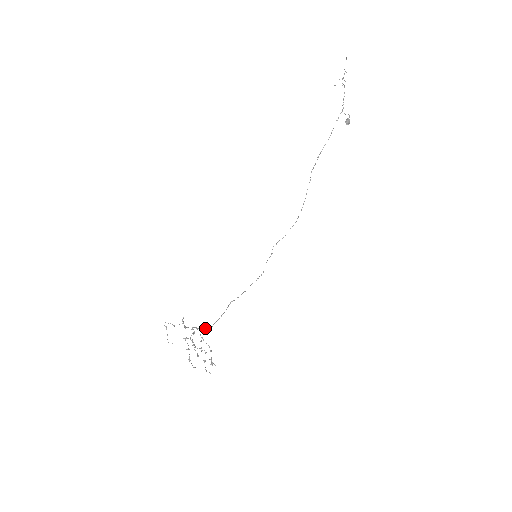
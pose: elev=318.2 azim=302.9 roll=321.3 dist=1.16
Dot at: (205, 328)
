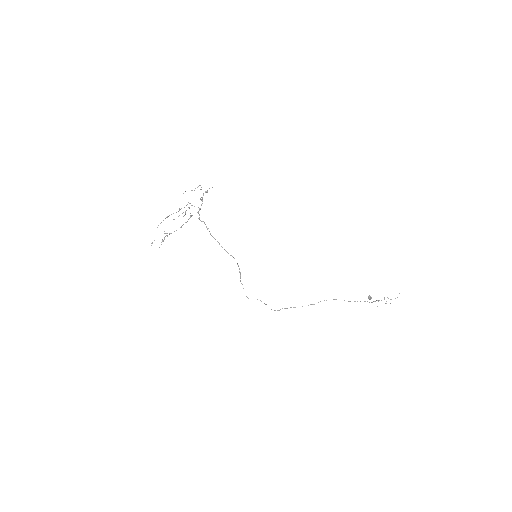
Dot at: occluded
